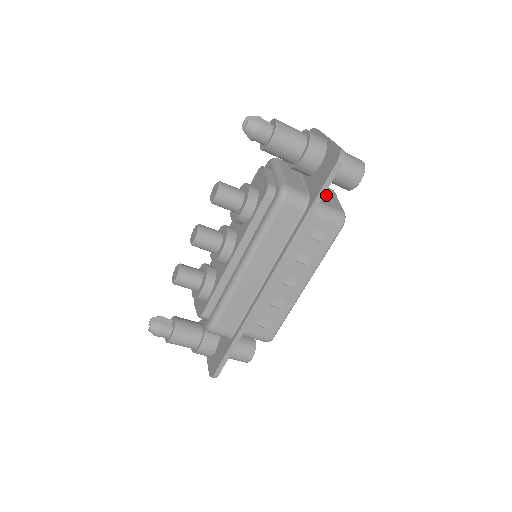
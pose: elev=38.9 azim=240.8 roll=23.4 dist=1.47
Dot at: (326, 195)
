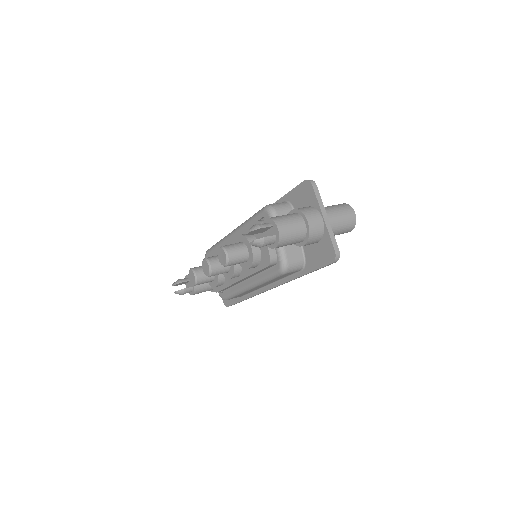
Dot at: occluded
